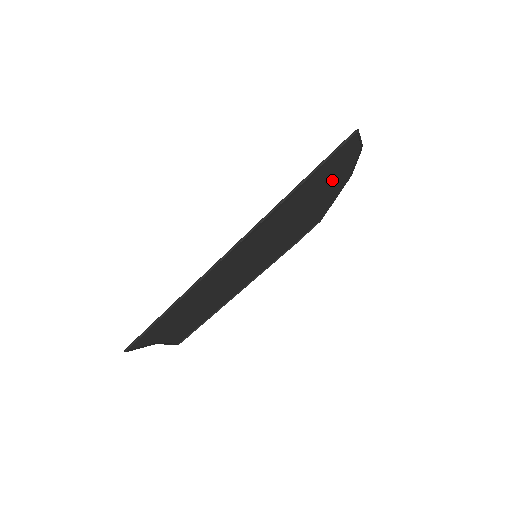
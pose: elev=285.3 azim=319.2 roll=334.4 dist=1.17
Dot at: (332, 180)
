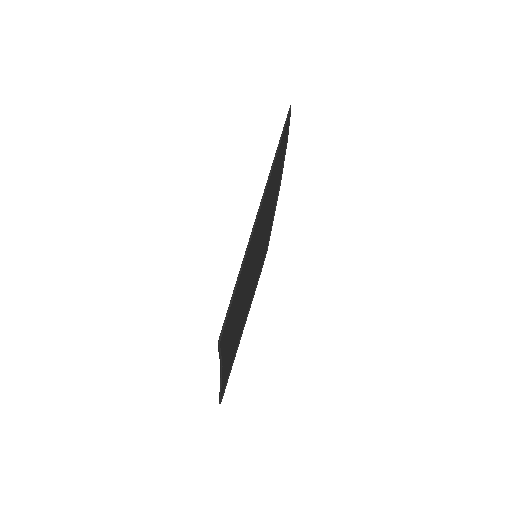
Dot at: (278, 175)
